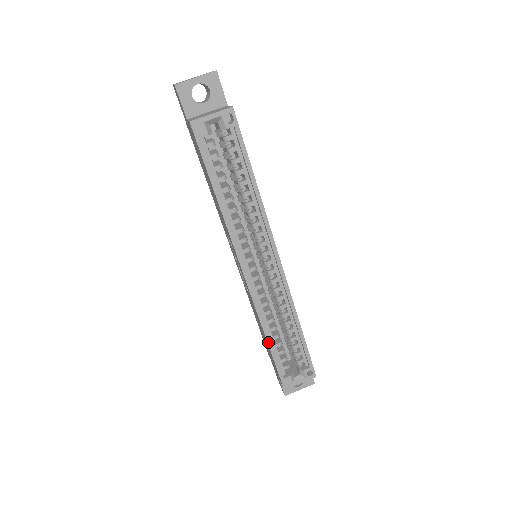
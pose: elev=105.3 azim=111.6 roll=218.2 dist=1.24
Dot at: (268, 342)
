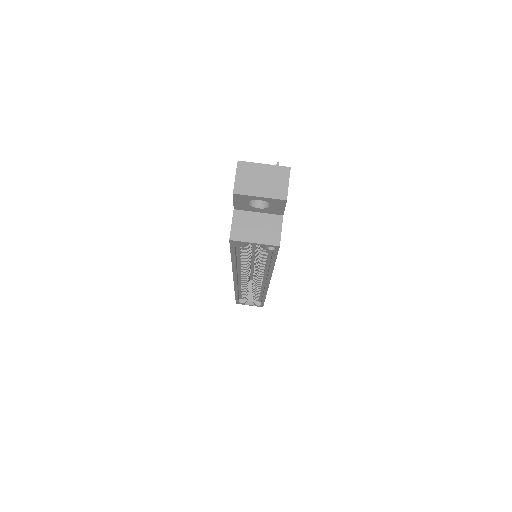
Dot at: (236, 295)
